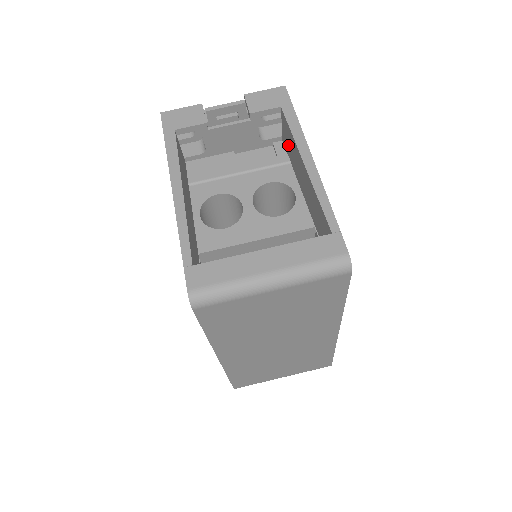
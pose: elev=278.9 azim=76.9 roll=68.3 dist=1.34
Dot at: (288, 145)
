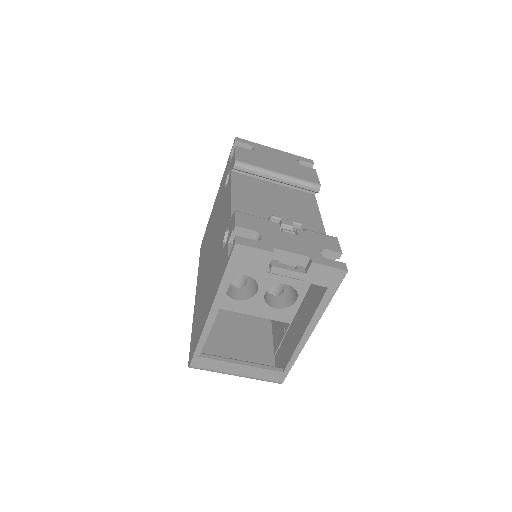
Dot at: (316, 287)
